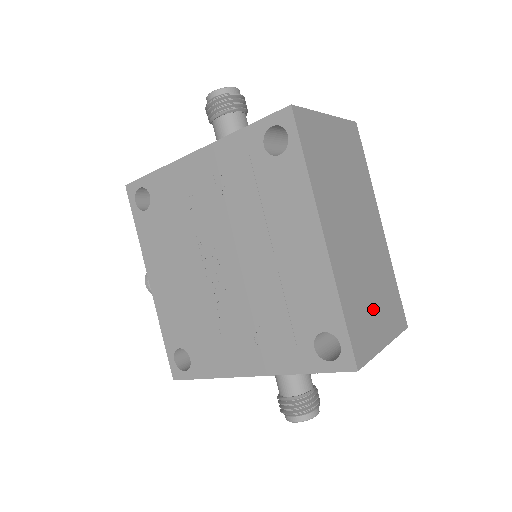
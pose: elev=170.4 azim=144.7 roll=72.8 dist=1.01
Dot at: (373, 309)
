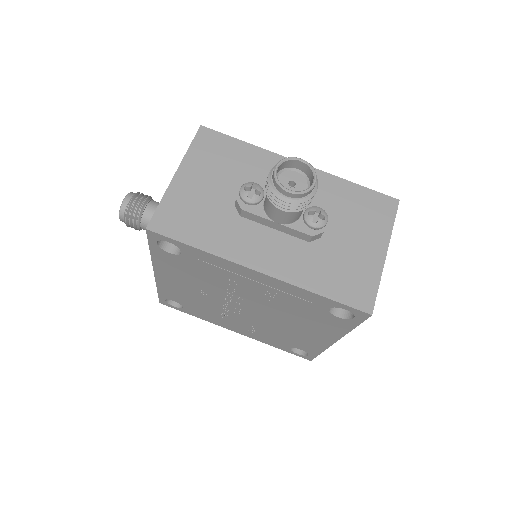
Dot at: occluded
